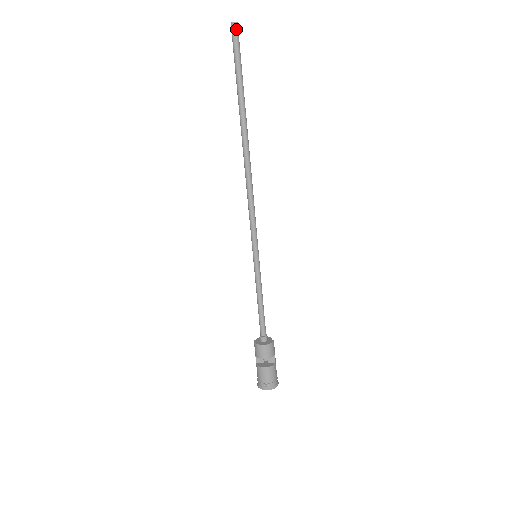
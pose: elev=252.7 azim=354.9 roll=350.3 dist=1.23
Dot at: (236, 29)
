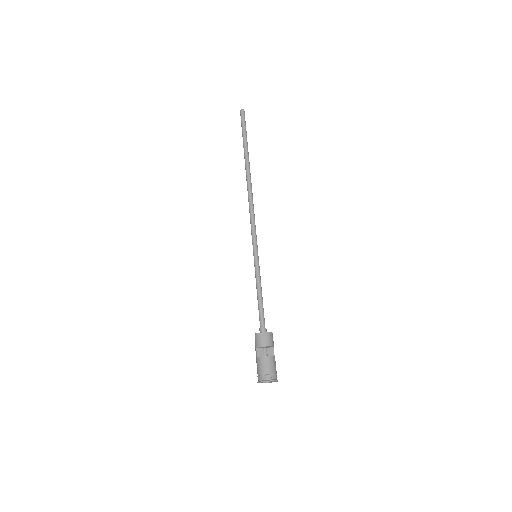
Dot at: (244, 113)
